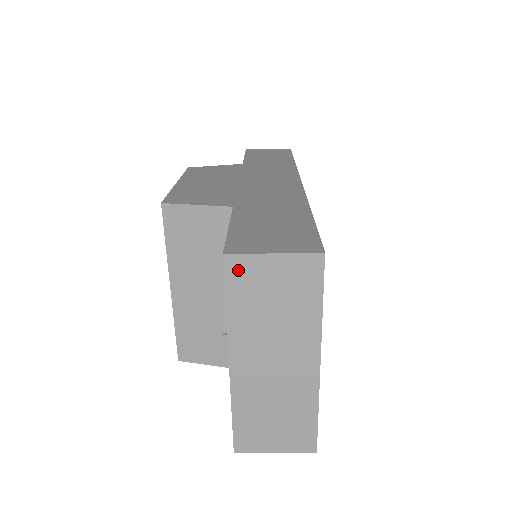
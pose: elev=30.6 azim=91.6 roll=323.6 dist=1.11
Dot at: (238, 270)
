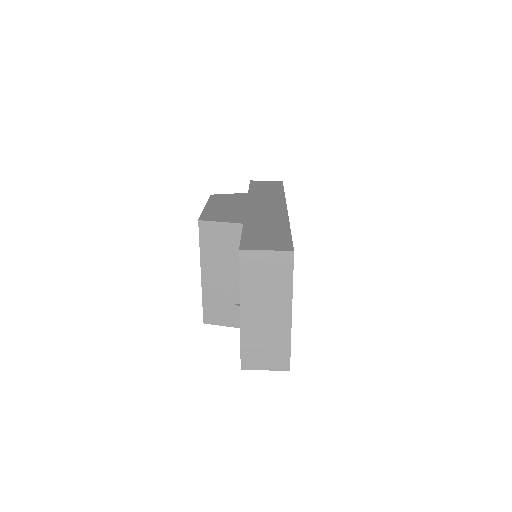
Dot at: (247, 259)
